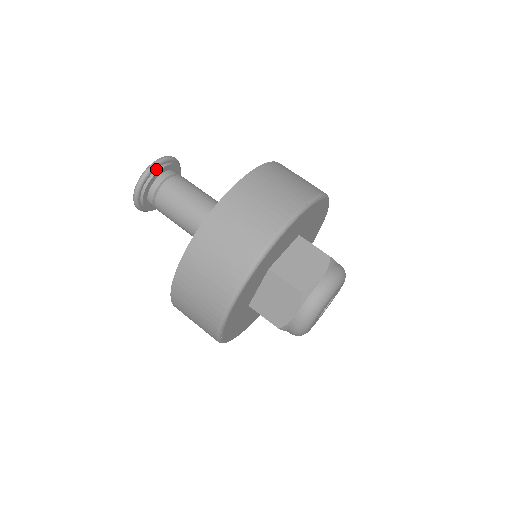
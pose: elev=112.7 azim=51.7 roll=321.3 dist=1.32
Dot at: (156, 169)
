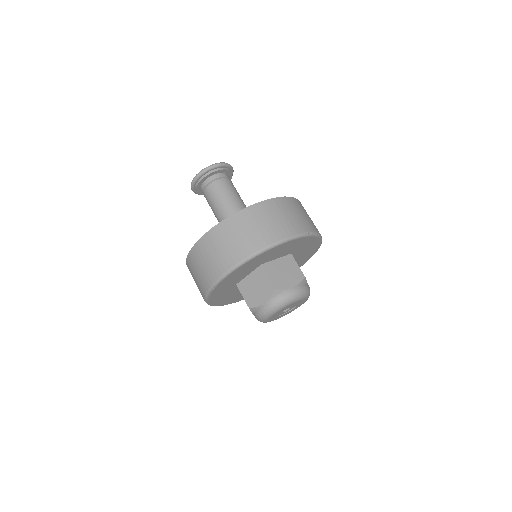
Dot at: (217, 168)
